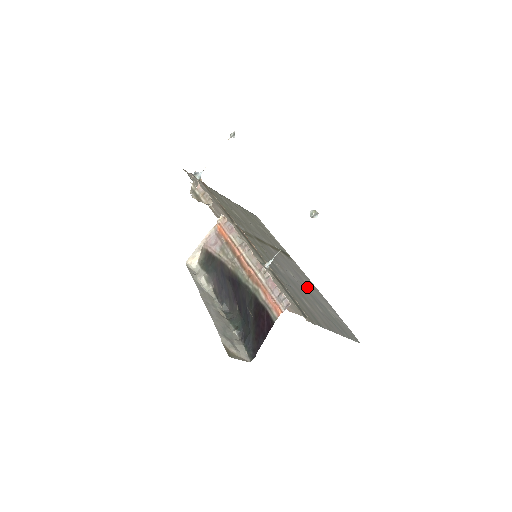
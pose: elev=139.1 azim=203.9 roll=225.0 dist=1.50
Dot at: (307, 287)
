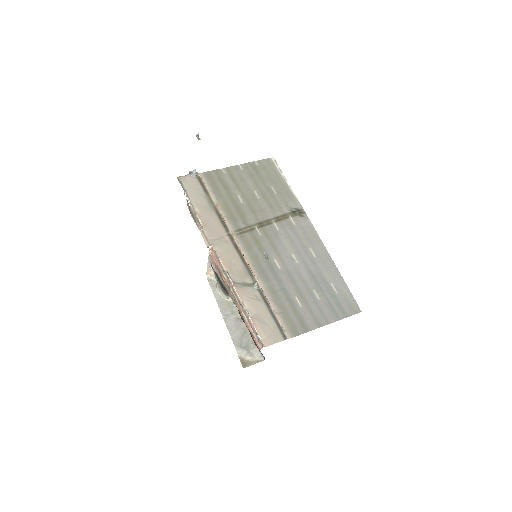
Dot at: (311, 263)
